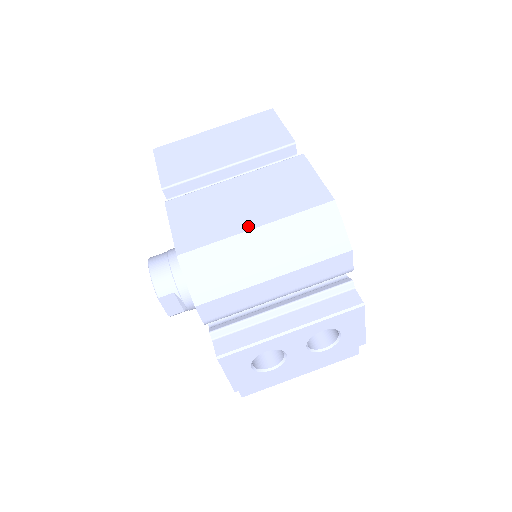
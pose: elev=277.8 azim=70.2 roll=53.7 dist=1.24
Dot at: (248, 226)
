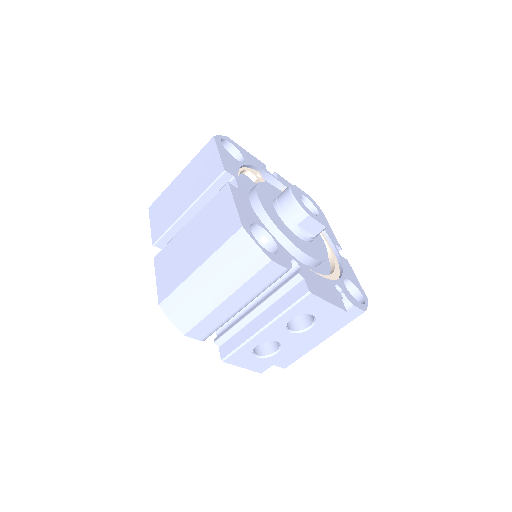
Dot at: (194, 268)
